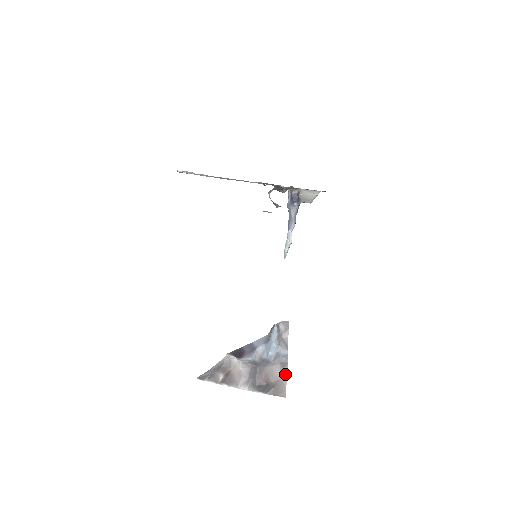
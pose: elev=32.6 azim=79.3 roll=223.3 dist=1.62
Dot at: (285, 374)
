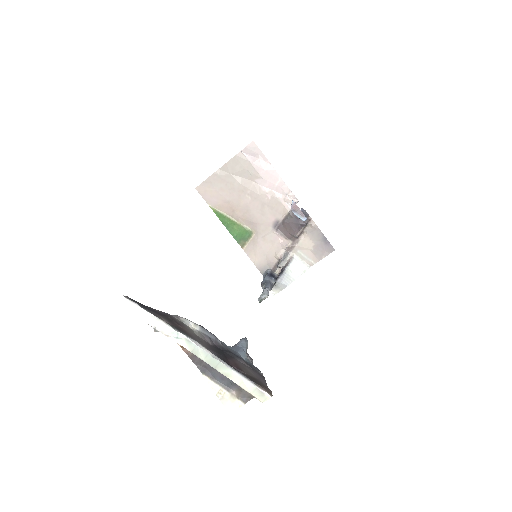
Dot at: (263, 380)
